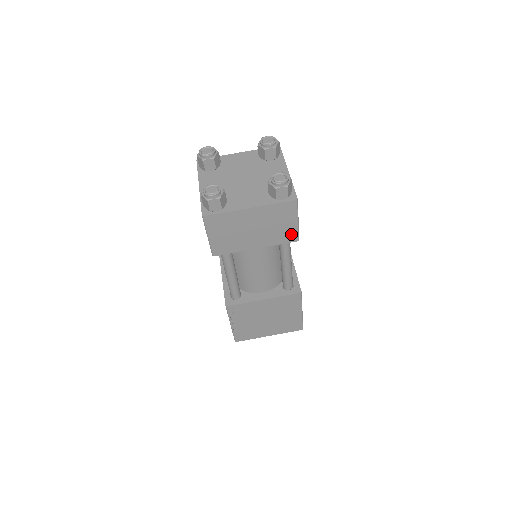
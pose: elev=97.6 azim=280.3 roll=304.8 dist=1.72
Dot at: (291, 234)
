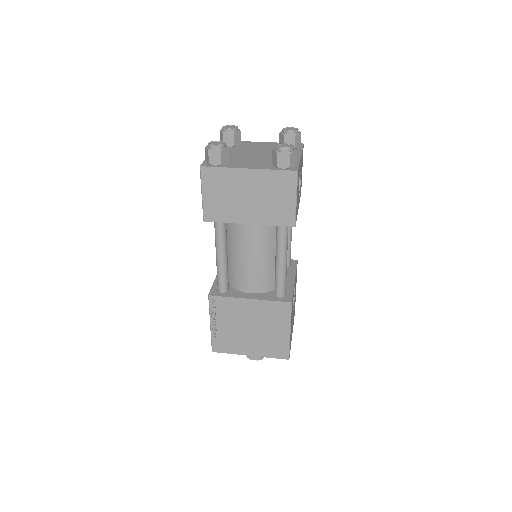
Dot at: (287, 215)
